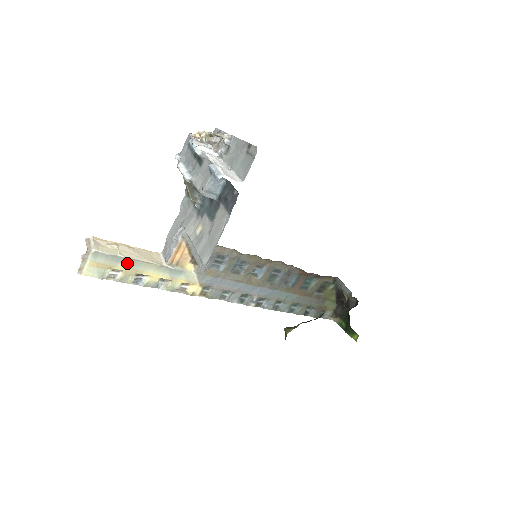
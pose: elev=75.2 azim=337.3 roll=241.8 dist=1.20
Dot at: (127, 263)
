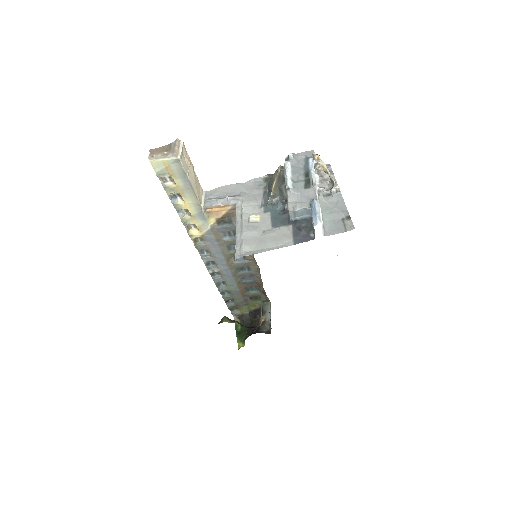
Dot at: (185, 184)
